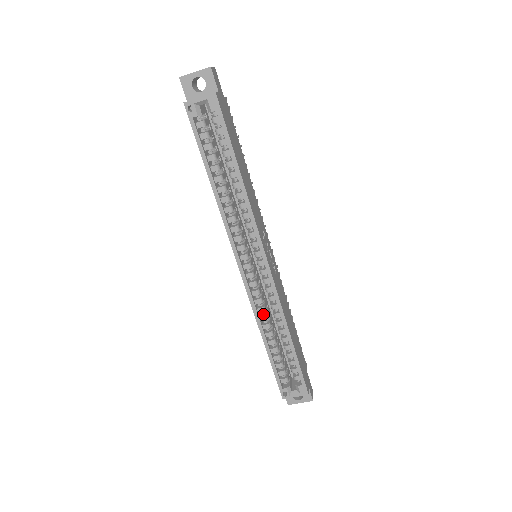
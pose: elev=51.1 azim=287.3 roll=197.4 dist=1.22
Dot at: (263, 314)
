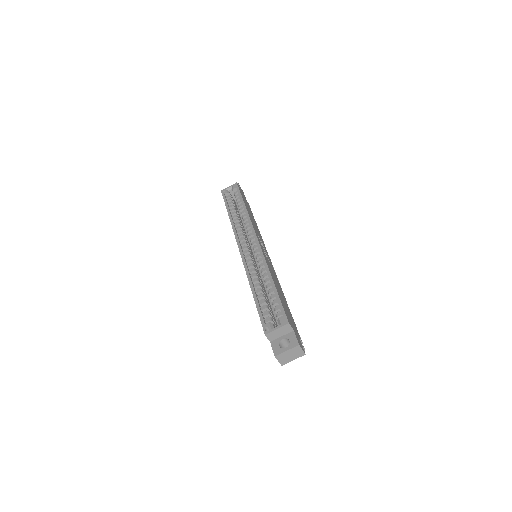
Dot at: (254, 275)
